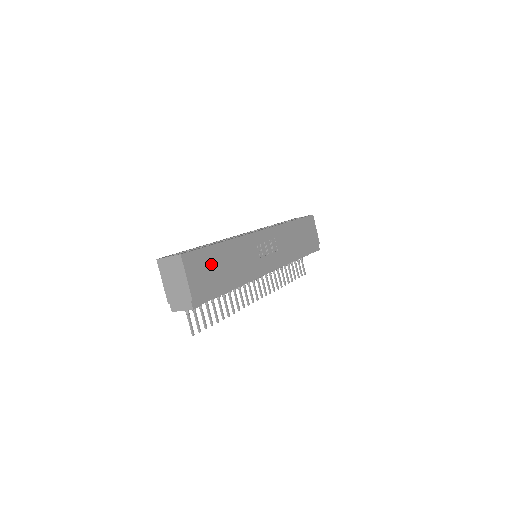
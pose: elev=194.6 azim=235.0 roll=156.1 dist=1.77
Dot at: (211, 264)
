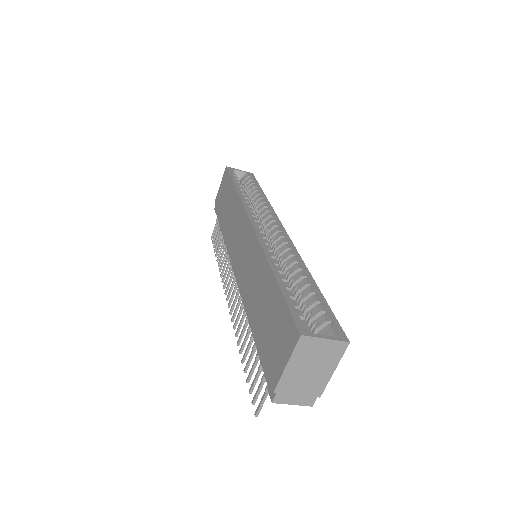
Dot at: occluded
